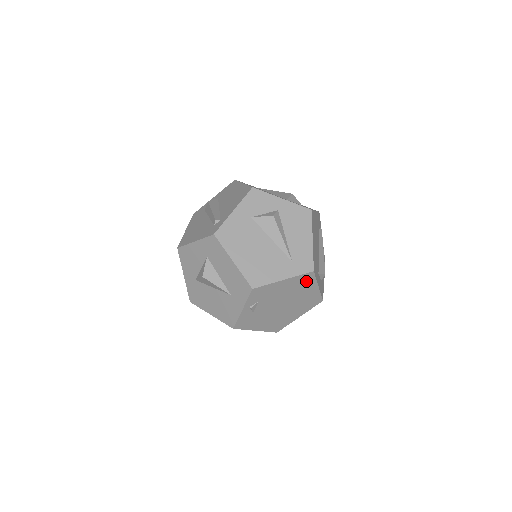
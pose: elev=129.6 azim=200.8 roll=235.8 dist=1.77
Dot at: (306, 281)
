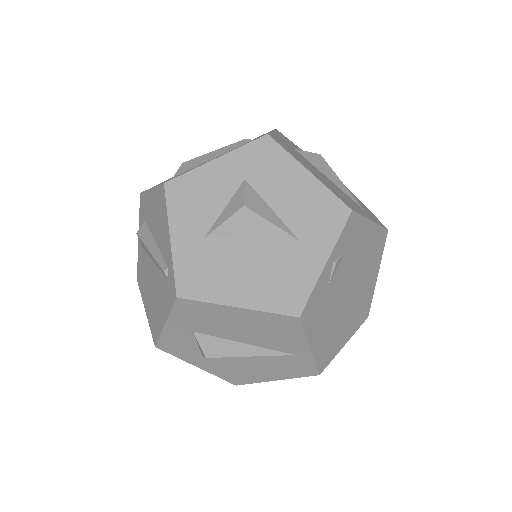
Dot at: (378, 248)
